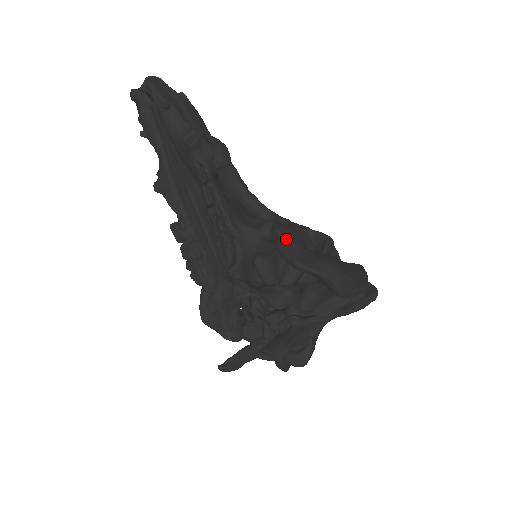
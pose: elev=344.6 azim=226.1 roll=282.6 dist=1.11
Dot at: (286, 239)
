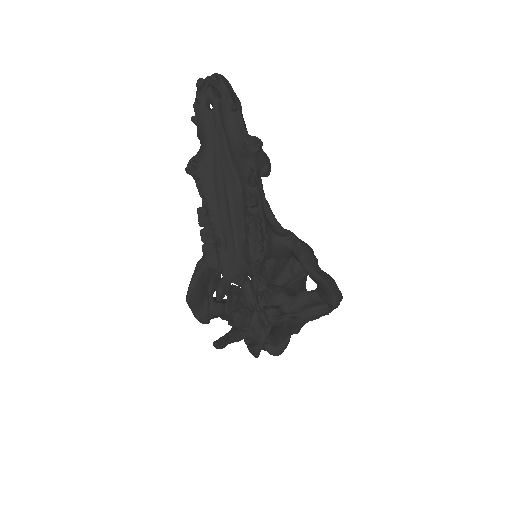
Dot at: (307, 252)
